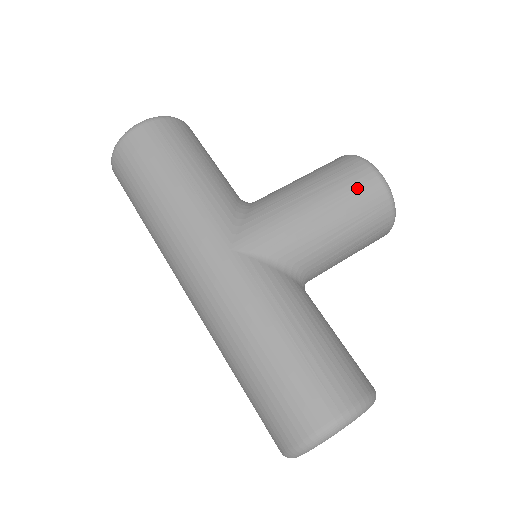
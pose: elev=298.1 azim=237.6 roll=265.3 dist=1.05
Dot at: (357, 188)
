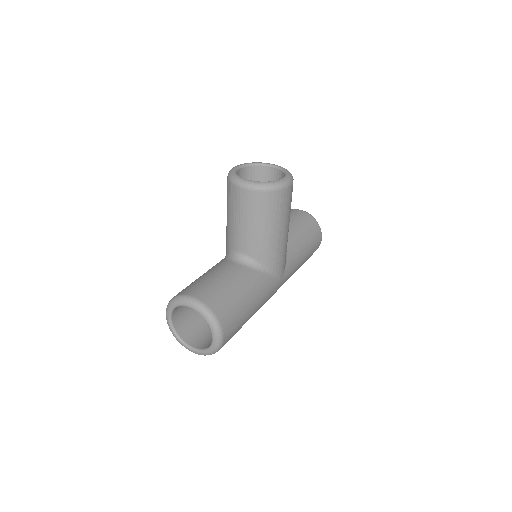
Dot at: (290, 201)
